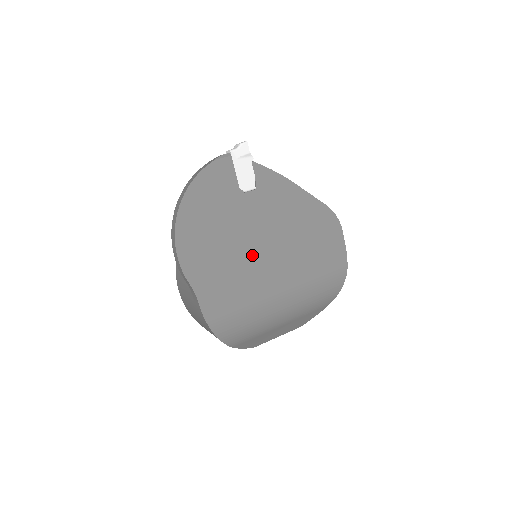
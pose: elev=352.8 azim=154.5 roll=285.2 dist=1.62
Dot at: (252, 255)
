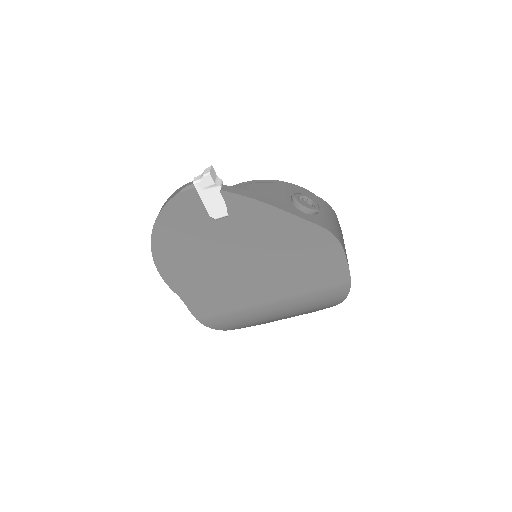
Dot at: (233, 272)
